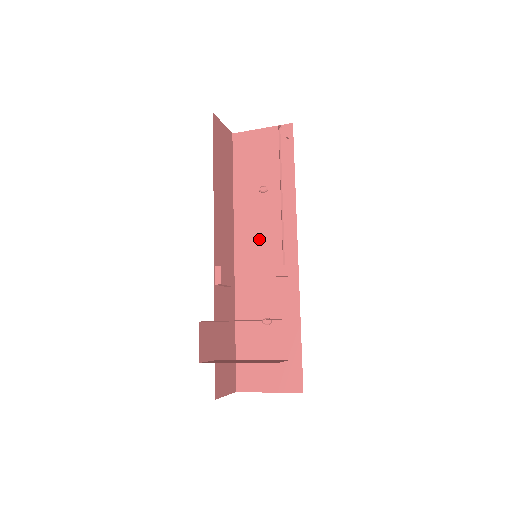
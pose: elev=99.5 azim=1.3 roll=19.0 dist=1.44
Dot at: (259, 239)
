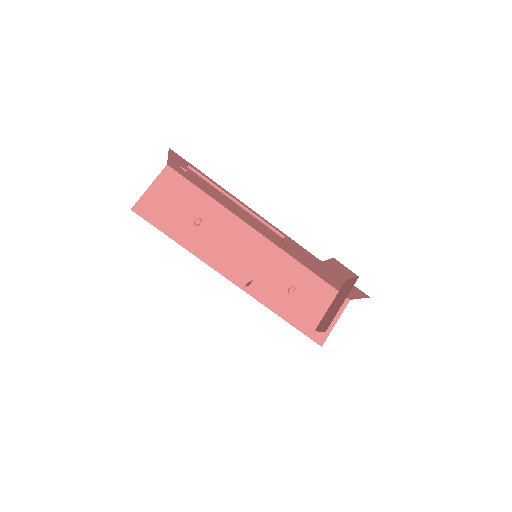
Dot at: (231, 253)
